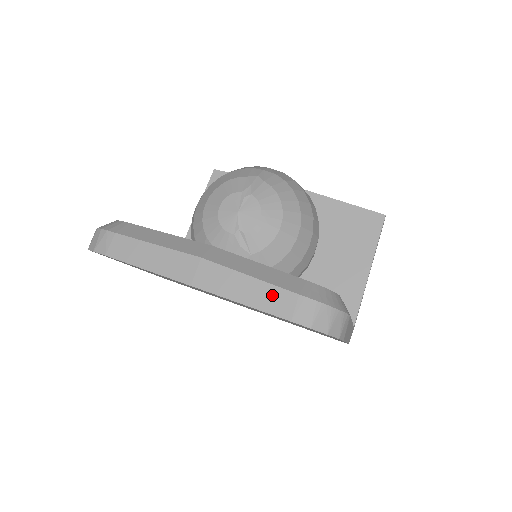
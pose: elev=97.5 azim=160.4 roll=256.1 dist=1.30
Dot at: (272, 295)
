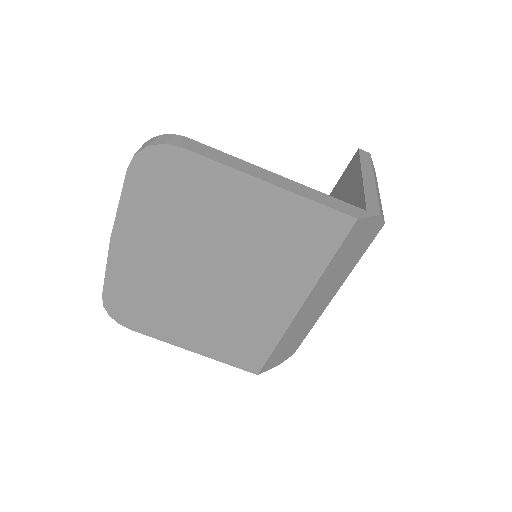
Dot at: occluded
